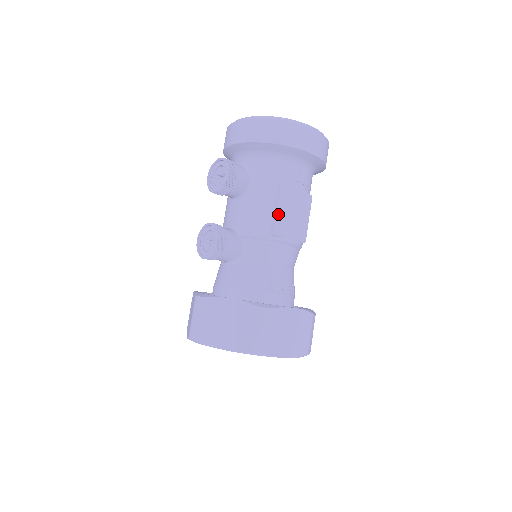
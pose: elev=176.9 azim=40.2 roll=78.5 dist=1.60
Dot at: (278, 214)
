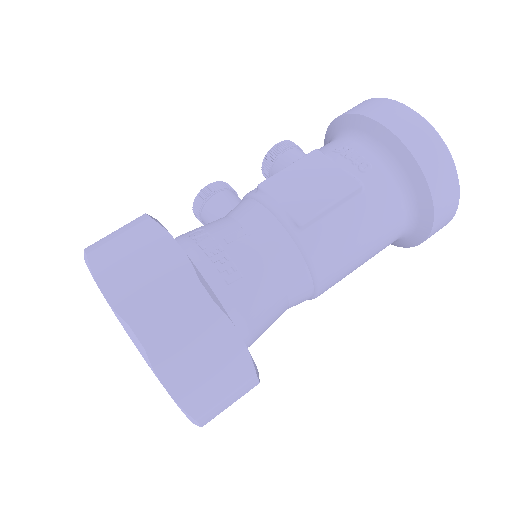
Dot at: (282, 170)
